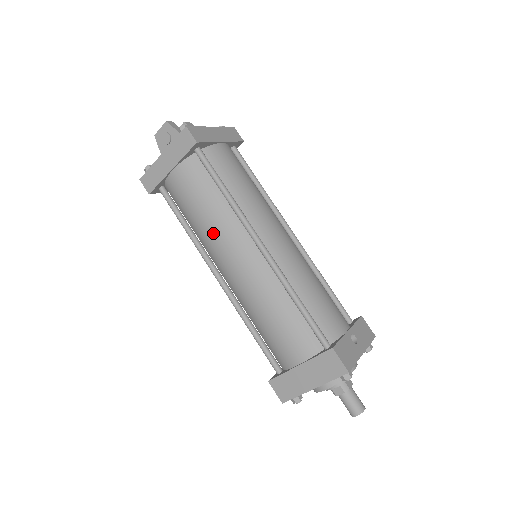
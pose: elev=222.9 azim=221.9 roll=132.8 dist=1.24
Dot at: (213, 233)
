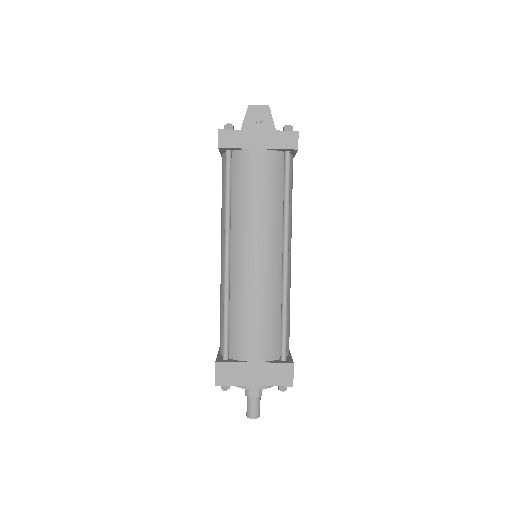
Dot at: (256, 221)
